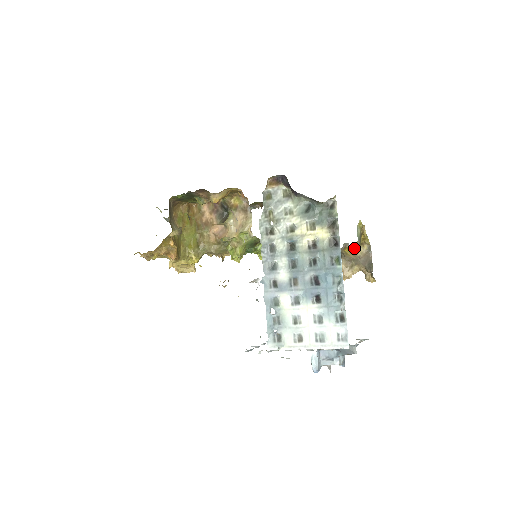
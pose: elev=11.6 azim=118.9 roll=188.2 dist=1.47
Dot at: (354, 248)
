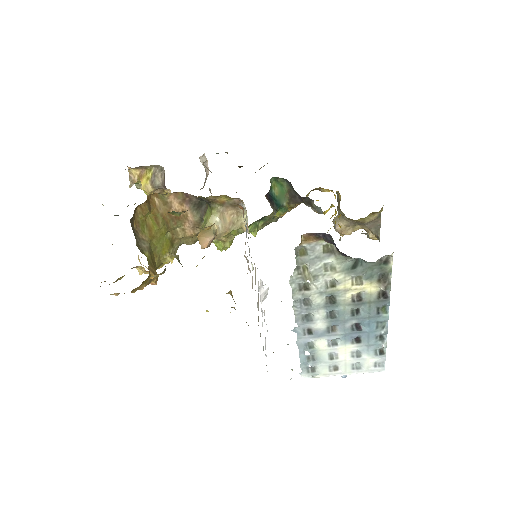
Dot at: (363, 218)
